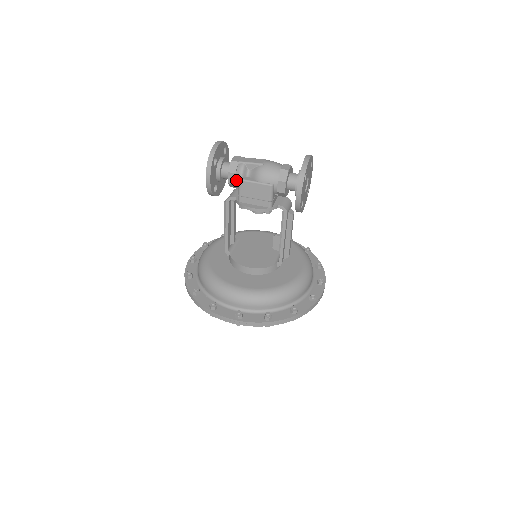
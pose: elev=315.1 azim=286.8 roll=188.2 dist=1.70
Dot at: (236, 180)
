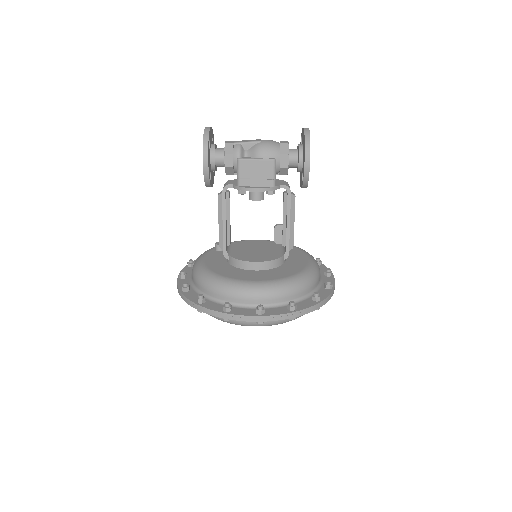
Dot at: (234, 162)
